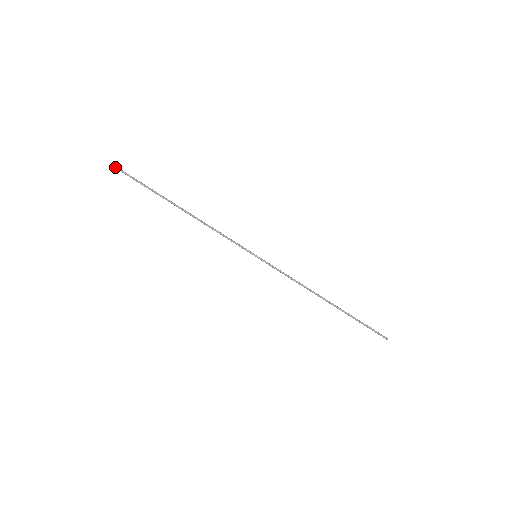
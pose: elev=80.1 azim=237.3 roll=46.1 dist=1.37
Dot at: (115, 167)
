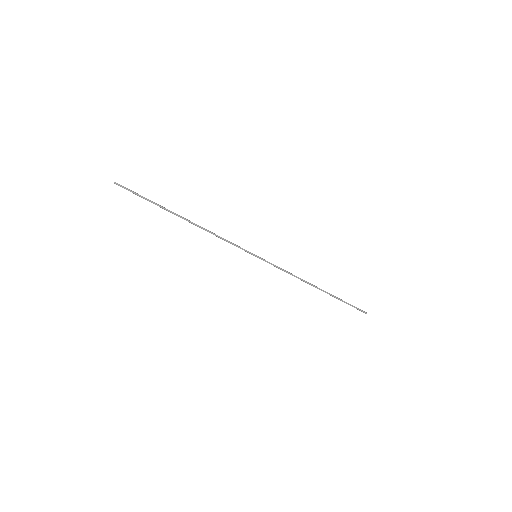
Dot at: (114, 183)
